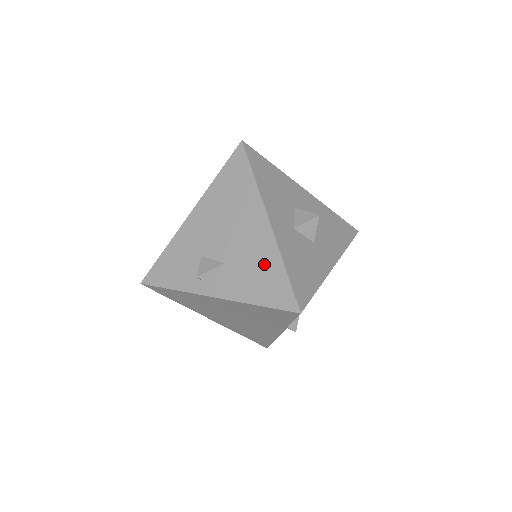
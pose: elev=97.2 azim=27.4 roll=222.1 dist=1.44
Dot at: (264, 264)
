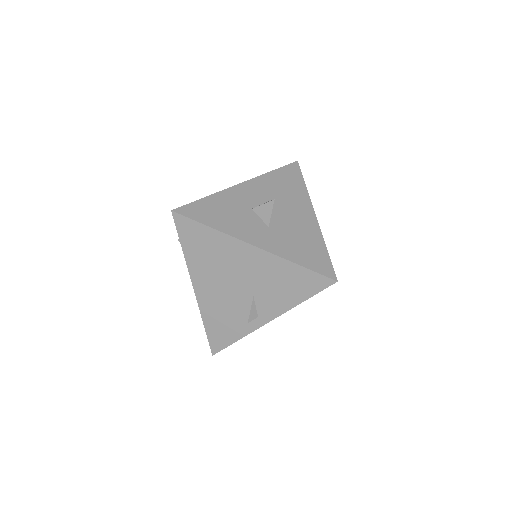
Dot at: (280, 274)
